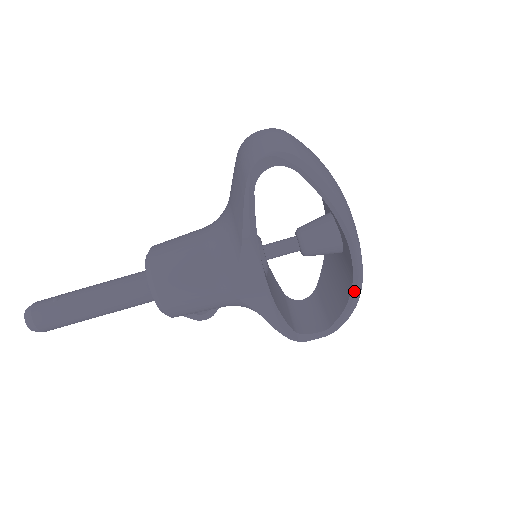
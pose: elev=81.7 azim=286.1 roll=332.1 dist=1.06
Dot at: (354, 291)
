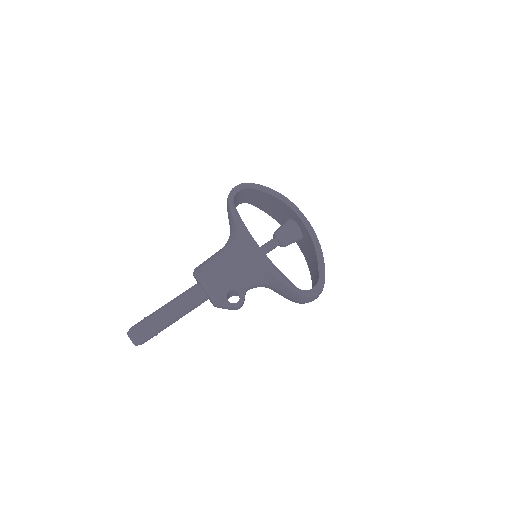
Dot at: (313, 237)
